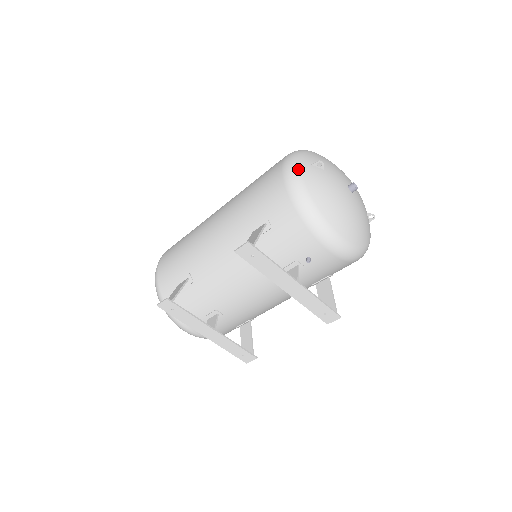
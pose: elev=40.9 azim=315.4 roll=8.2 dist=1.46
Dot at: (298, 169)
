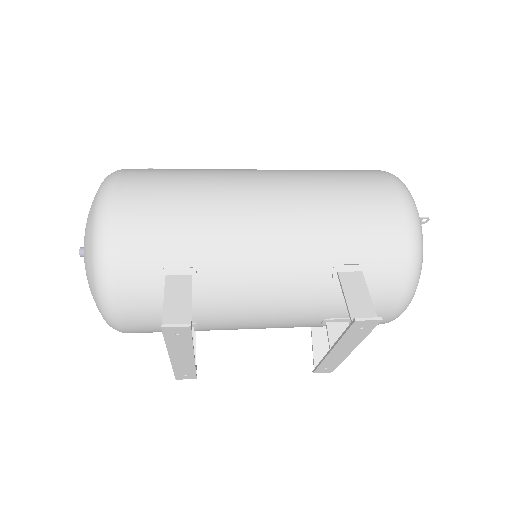
Dot at: (420, 223)
